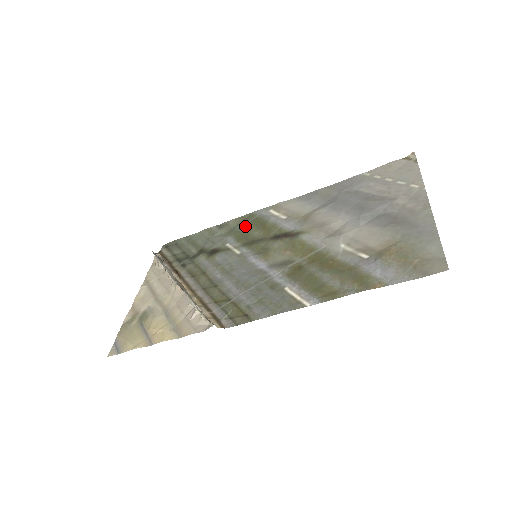
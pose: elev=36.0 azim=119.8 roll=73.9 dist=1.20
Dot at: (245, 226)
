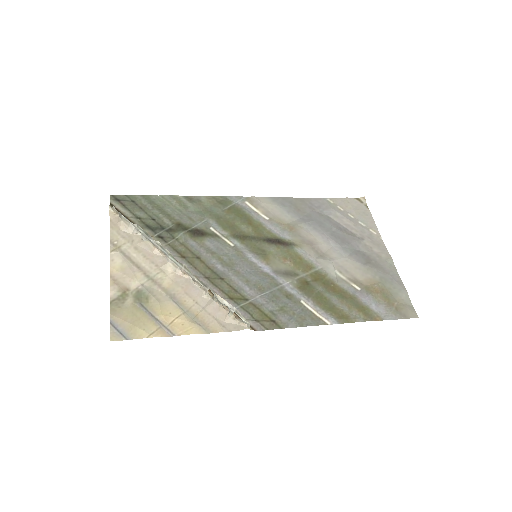
Dot at: (225, 212)
